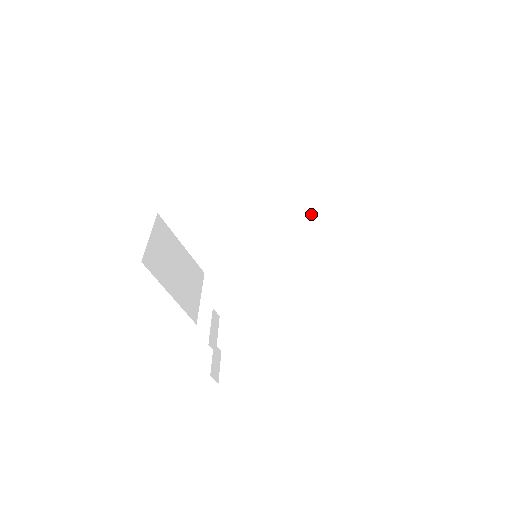
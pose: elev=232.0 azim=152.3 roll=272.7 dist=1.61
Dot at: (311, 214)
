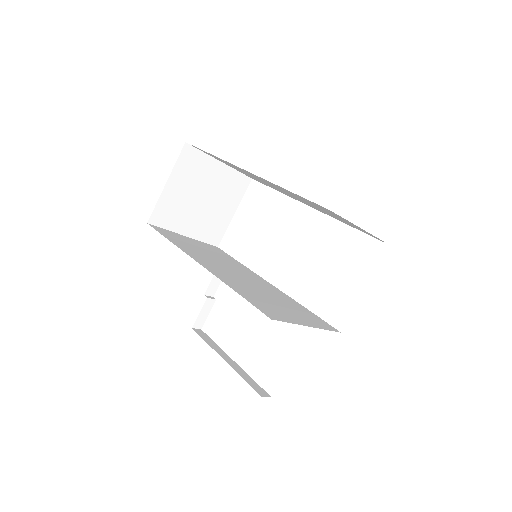
Dot at: occluded
